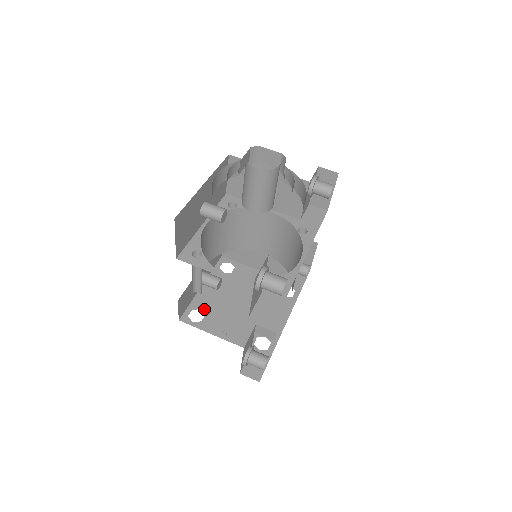
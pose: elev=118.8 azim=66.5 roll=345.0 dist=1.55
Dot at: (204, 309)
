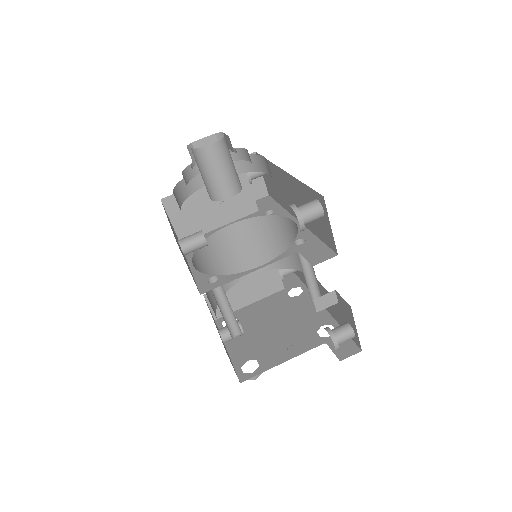
Dot at: (250, 358)
